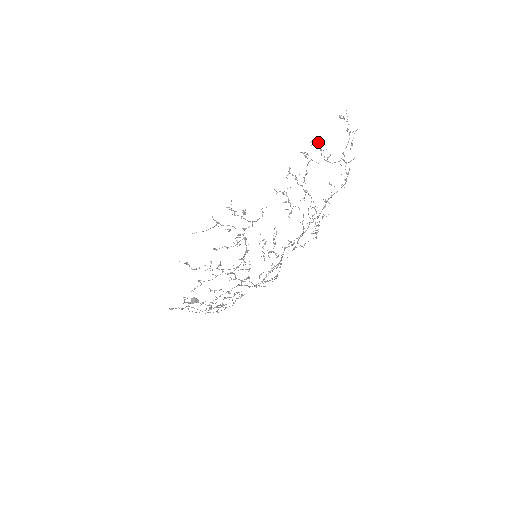
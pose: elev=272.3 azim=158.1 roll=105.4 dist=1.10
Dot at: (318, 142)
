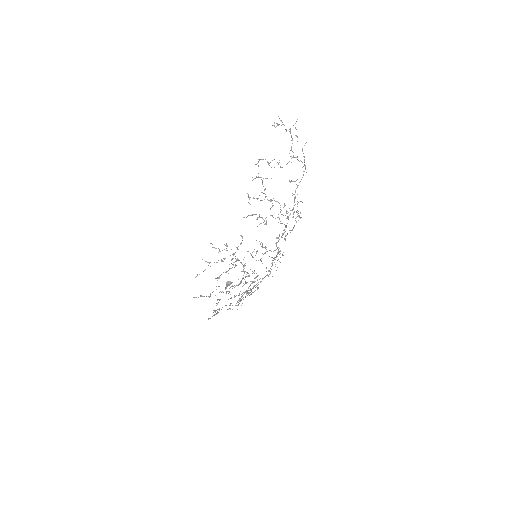
Dot at: (263, 159)
